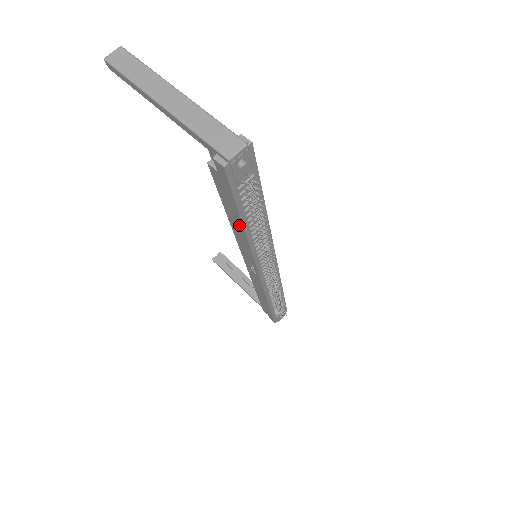
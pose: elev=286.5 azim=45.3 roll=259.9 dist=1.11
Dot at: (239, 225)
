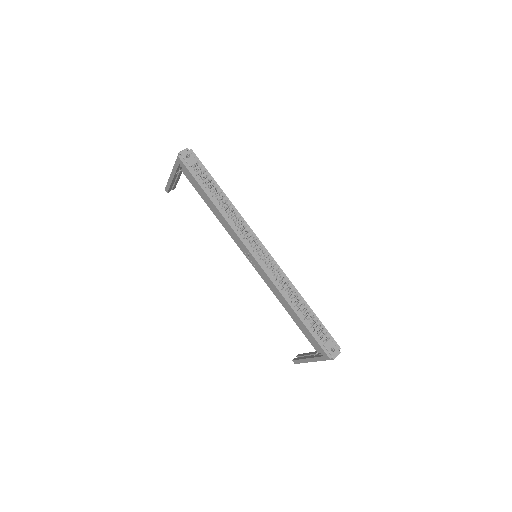
Dot at: (212, 204)
